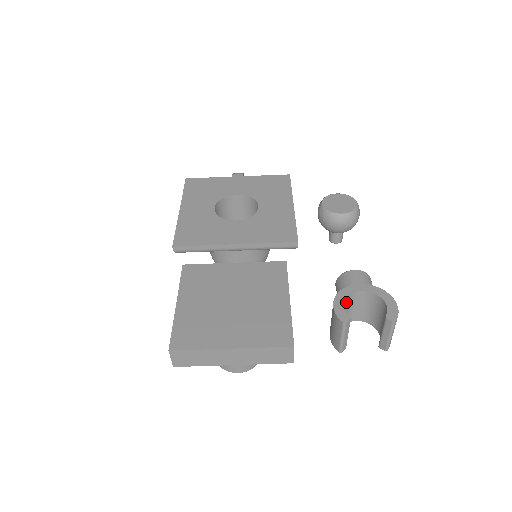
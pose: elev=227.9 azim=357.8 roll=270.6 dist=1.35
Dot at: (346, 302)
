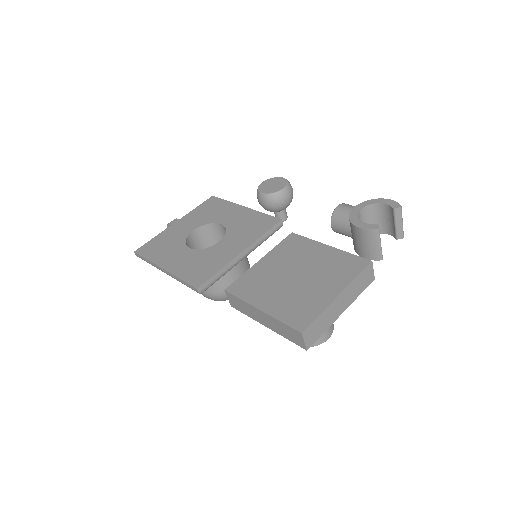
Dot at: occluded
